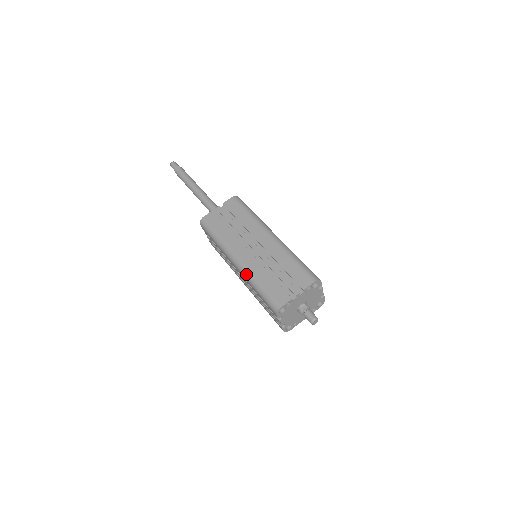
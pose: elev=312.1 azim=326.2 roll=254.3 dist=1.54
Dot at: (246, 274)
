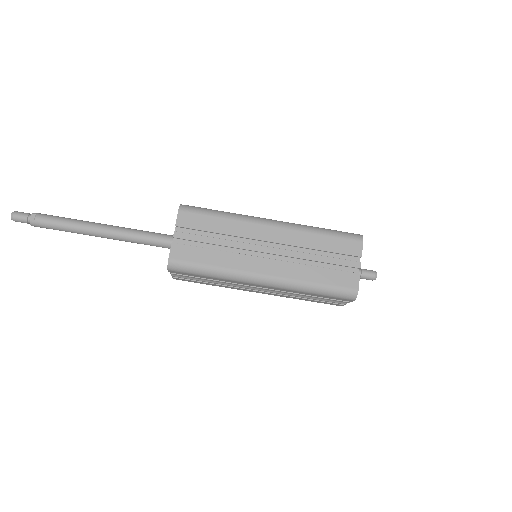
Dot at: (289, 285)
